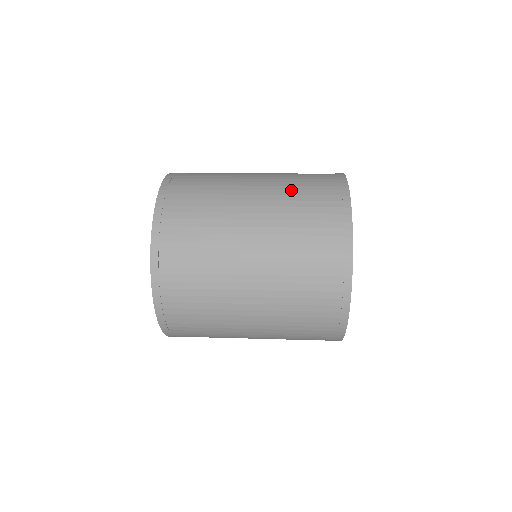
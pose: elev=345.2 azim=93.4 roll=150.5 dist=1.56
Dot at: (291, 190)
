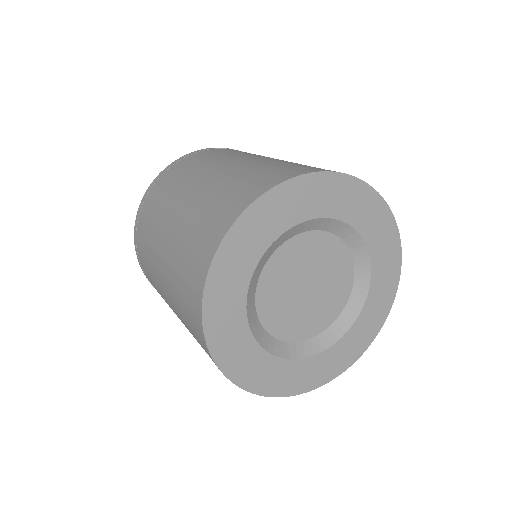
Dot at: (176, 263)
